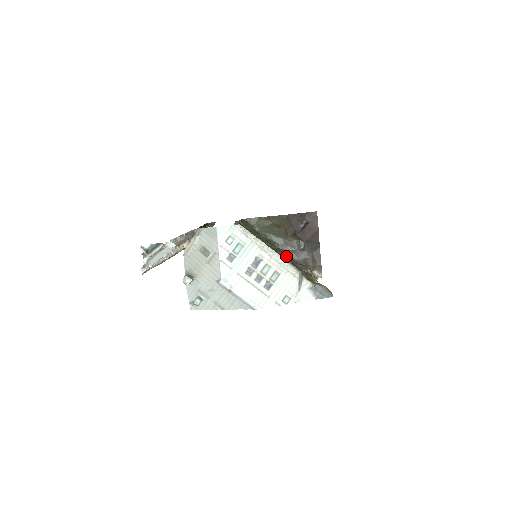
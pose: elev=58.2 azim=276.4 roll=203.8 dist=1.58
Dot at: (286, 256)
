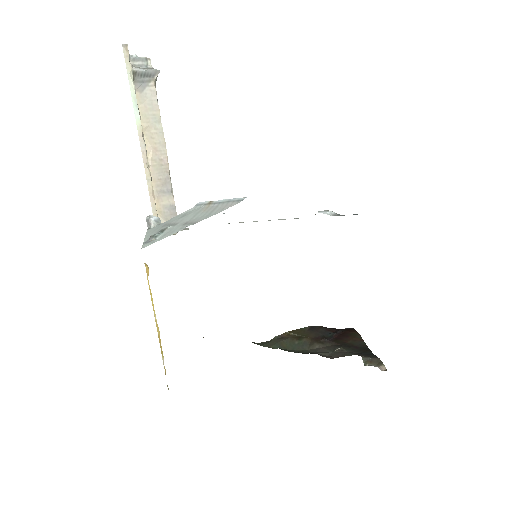
Dot at: occluded
